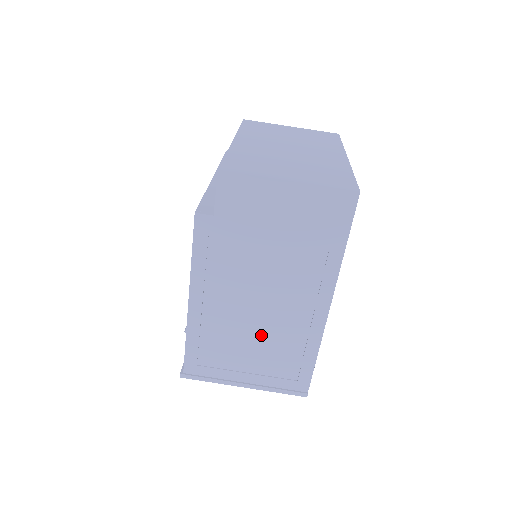
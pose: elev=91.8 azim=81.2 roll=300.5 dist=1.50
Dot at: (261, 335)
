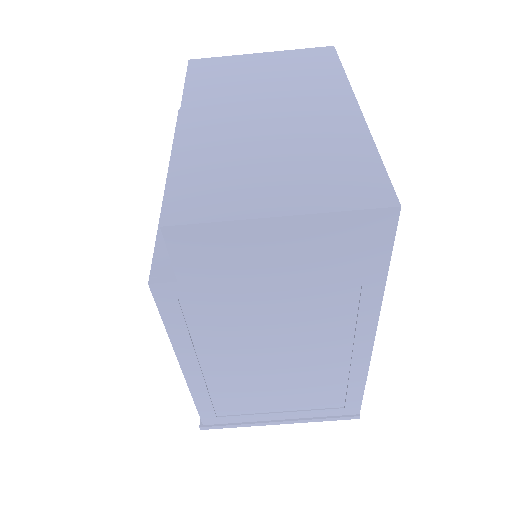
Dot at: (287, 380)
